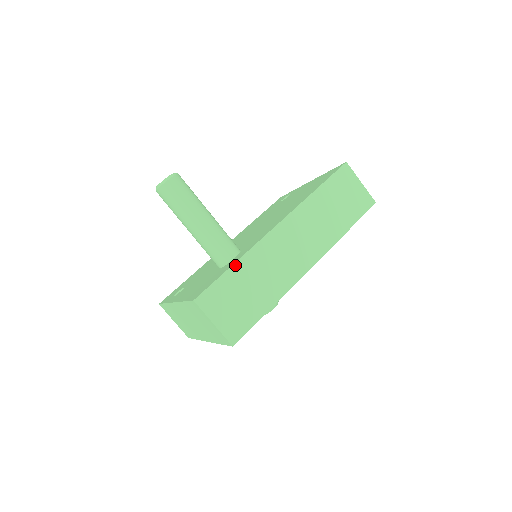
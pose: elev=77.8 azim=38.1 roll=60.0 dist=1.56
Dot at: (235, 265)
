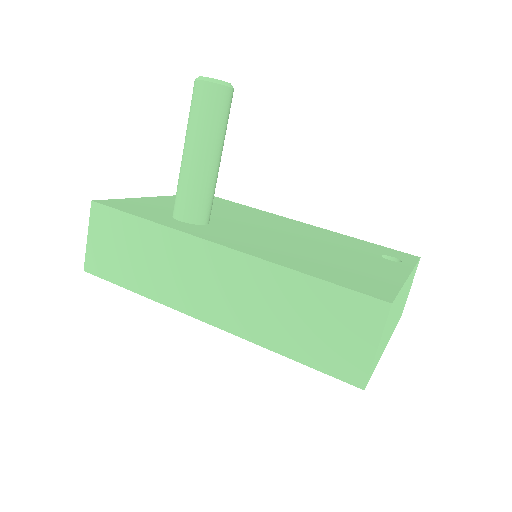
Dot at: (146, 221)
